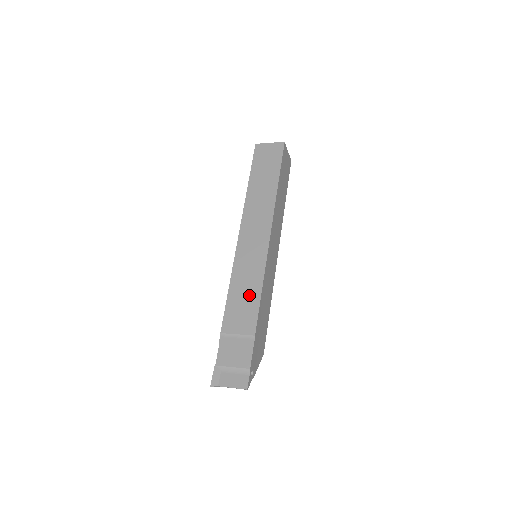
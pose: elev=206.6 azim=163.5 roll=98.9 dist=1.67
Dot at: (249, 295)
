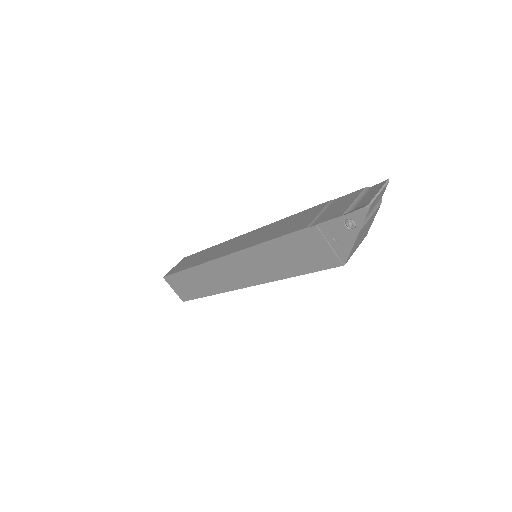
Dot at: (286, 223)
